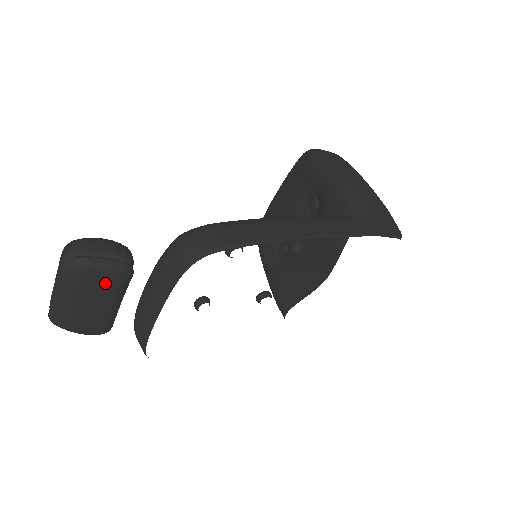
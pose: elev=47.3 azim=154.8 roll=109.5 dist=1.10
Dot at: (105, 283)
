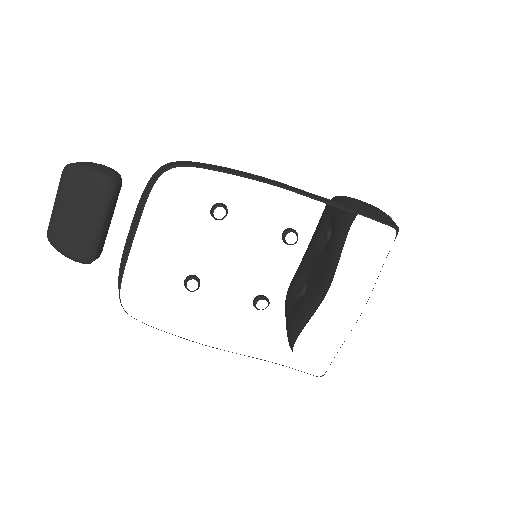
Dot at: (91, 189)
